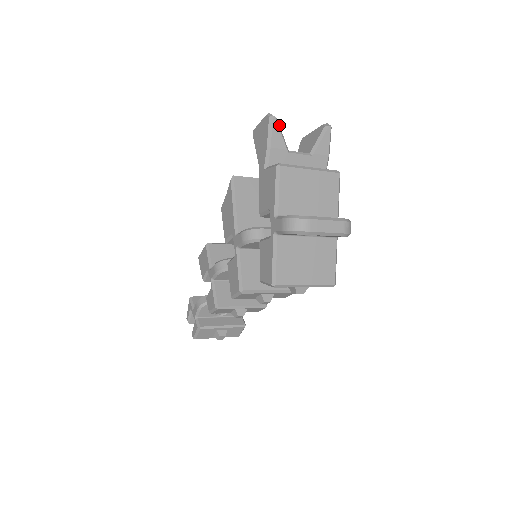
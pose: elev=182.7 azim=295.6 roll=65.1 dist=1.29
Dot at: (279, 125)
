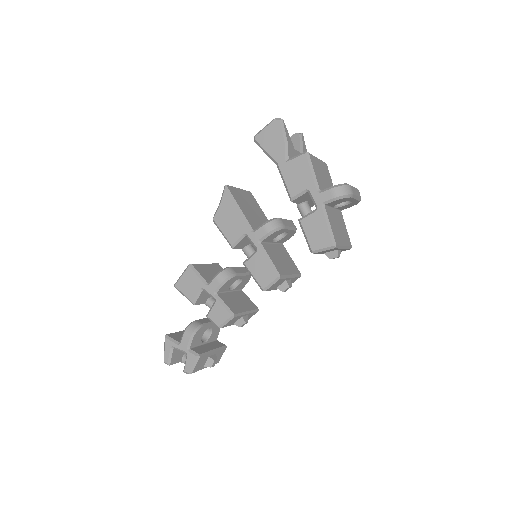
Dot at: (285, 127)
